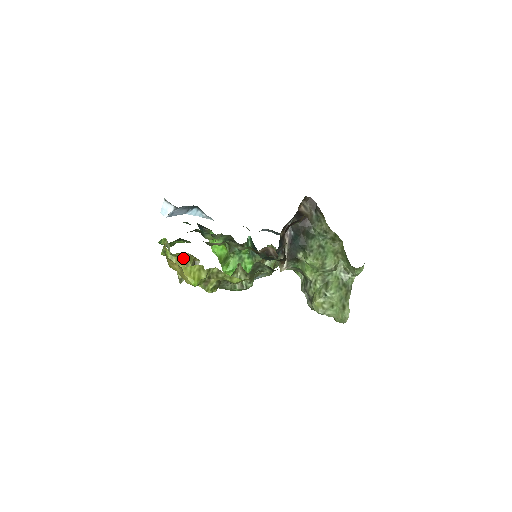
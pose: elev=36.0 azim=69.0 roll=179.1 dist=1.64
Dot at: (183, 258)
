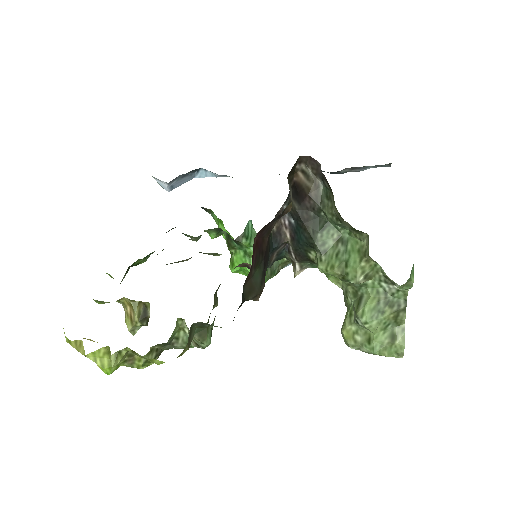
Dot at: (127, 303)
